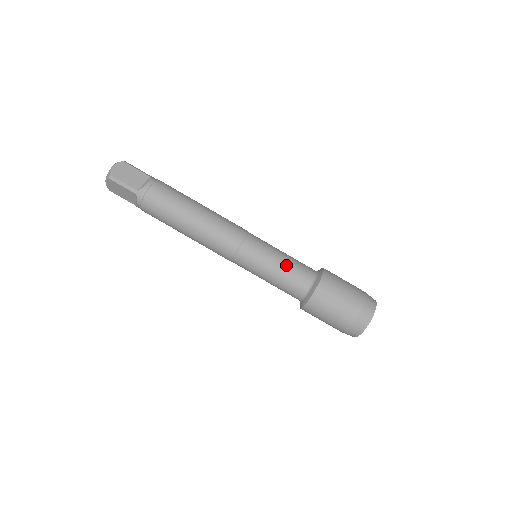
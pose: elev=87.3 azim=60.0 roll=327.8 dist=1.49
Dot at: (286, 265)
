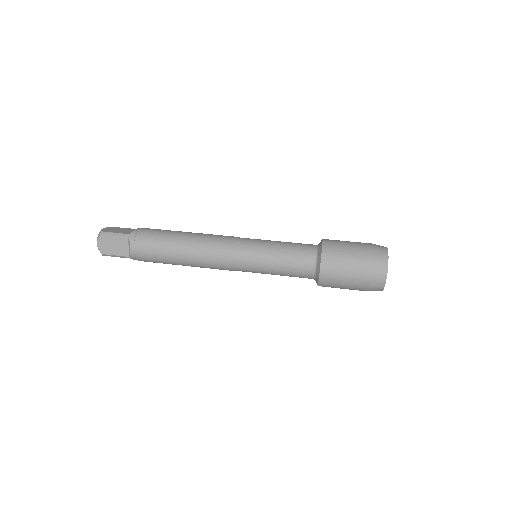
Dot at: (286, 243)
